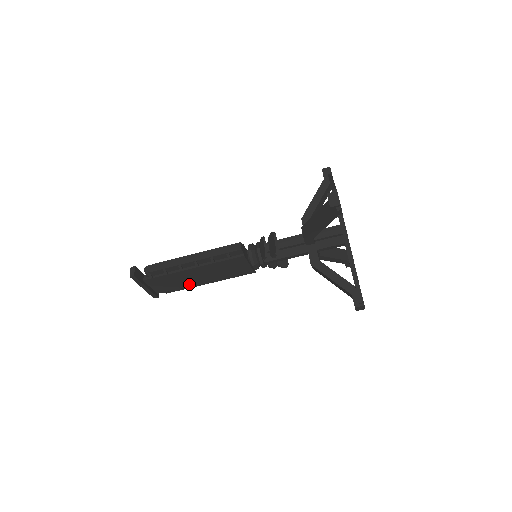
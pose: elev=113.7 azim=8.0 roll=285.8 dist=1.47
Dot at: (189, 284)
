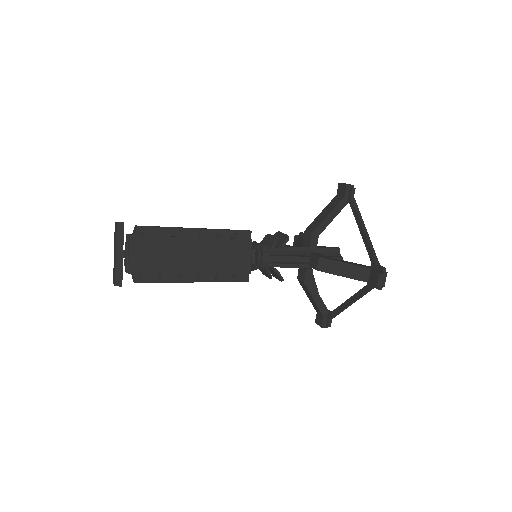
Dot at: (175, 269)
